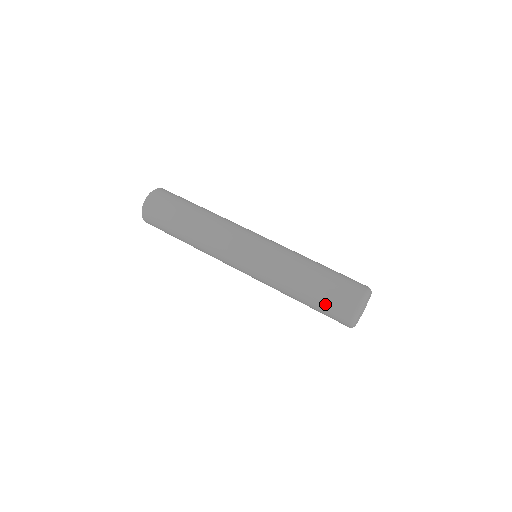
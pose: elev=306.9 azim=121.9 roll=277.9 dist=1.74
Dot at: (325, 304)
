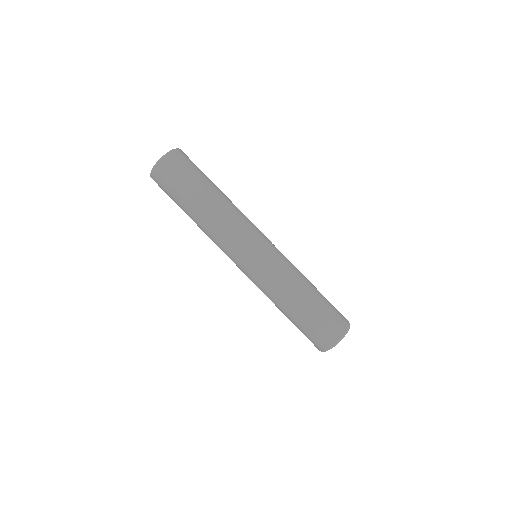
Dot at: (306, 329)
